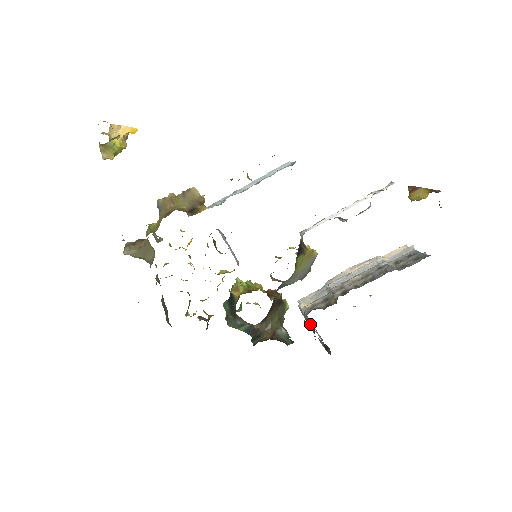
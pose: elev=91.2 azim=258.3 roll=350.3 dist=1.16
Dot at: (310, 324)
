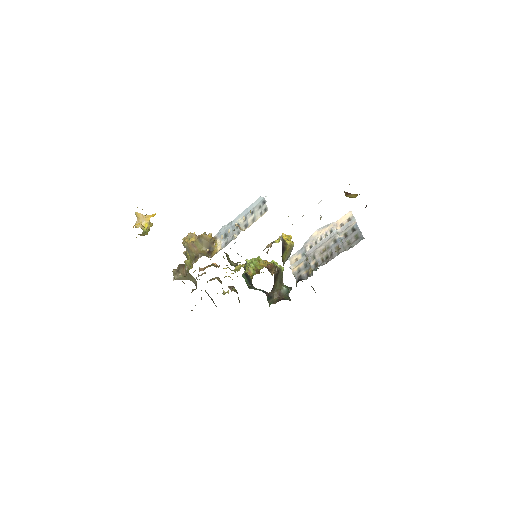
Dot at: occluded
